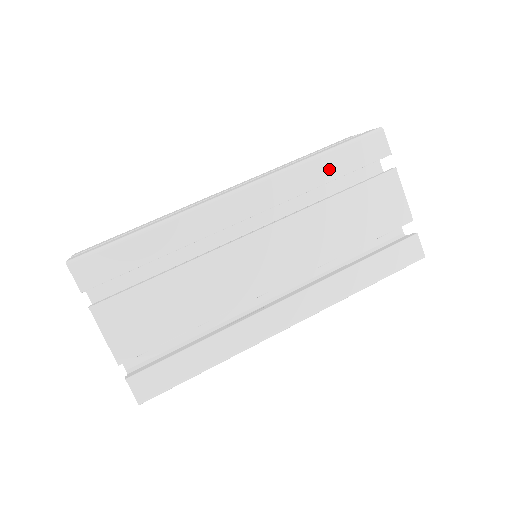
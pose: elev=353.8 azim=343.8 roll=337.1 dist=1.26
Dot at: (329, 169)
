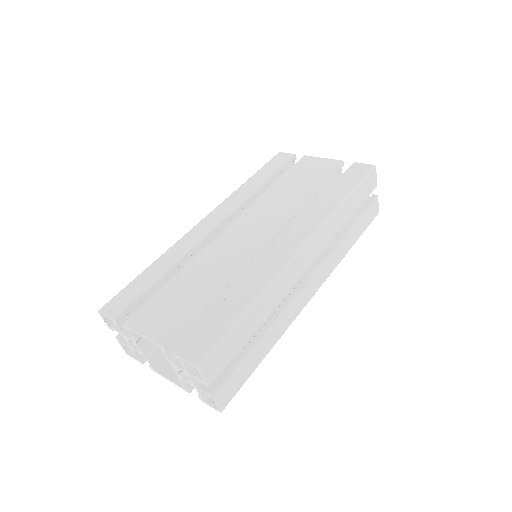
Dot at: (258, 180)
